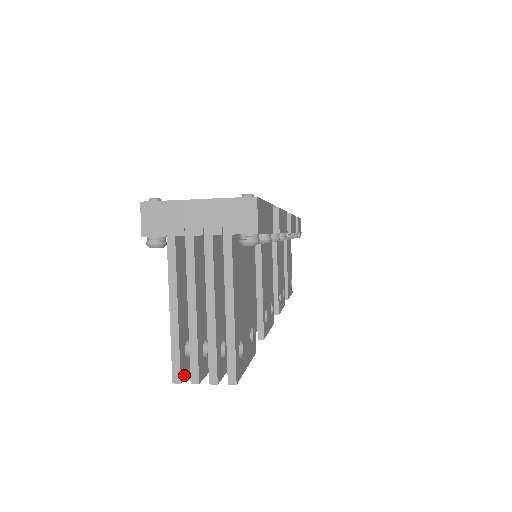
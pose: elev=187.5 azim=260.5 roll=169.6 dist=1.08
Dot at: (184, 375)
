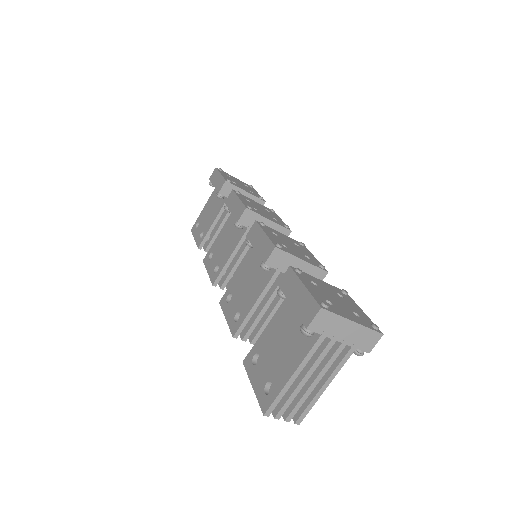
Dot at: (267, 408)
